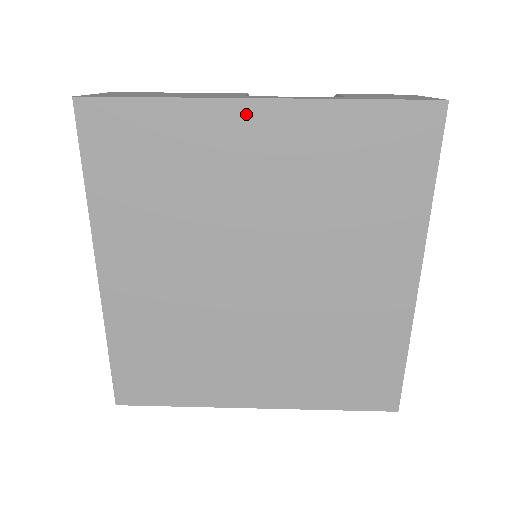
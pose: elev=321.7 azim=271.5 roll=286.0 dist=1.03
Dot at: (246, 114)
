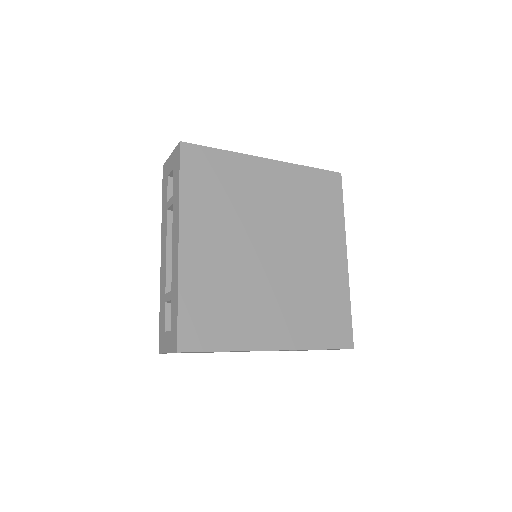
Dot at: (263, 164)
